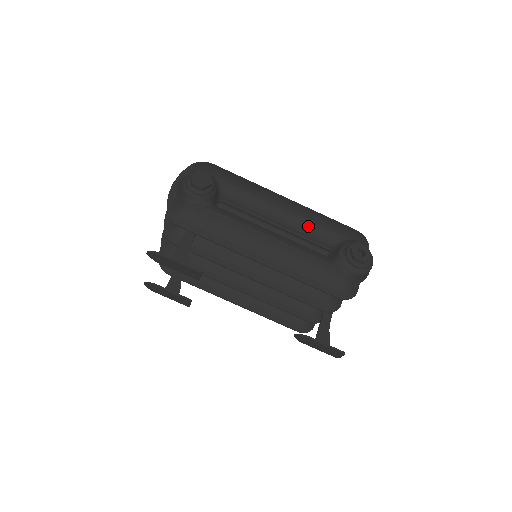
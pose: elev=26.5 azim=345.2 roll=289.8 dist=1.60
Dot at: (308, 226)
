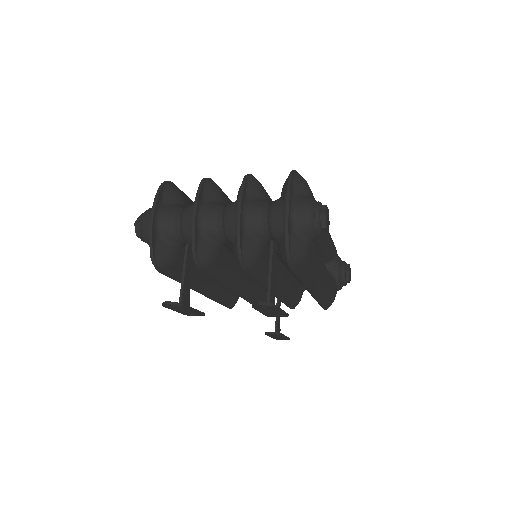
Dot at: (329, 248)
